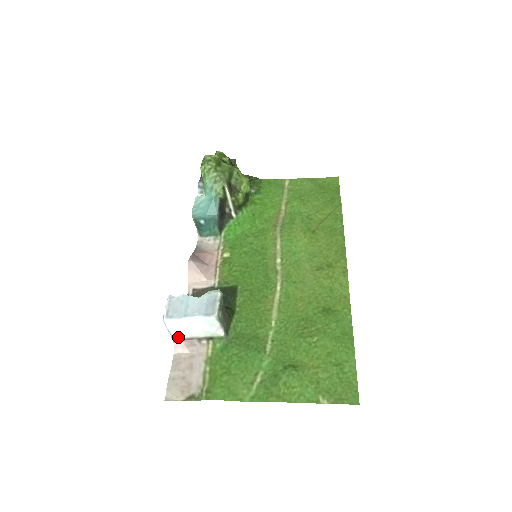
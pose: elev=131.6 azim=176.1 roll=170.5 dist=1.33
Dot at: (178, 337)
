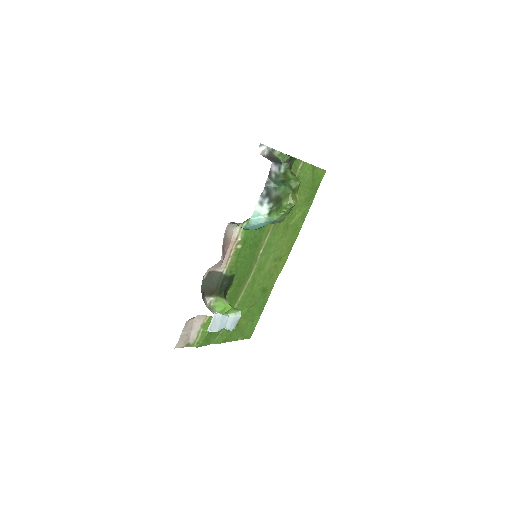
Dot at: occluded
